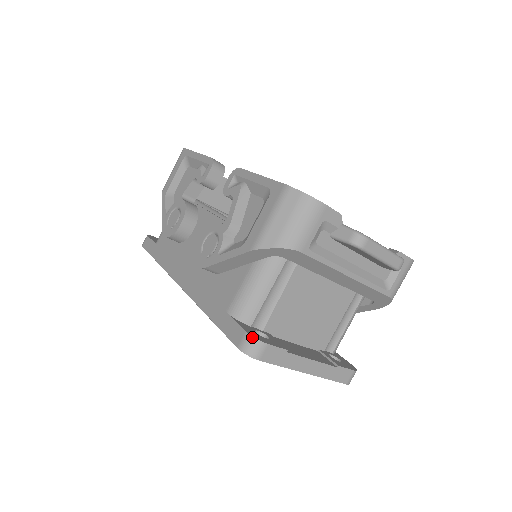
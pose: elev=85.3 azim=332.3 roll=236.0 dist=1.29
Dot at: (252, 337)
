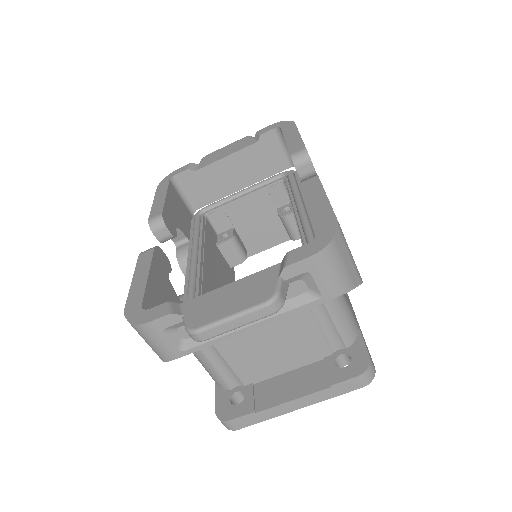
Dot at: (218, 418)
